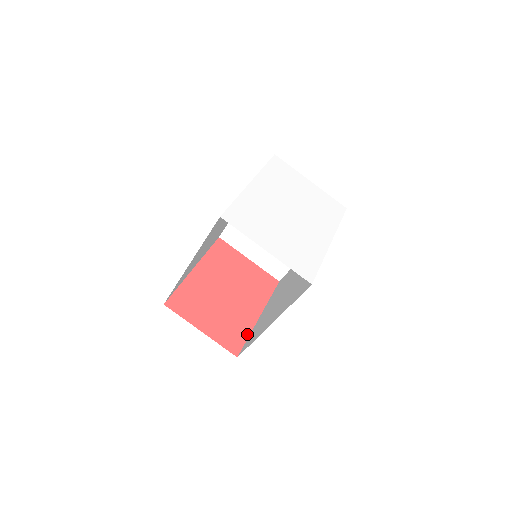
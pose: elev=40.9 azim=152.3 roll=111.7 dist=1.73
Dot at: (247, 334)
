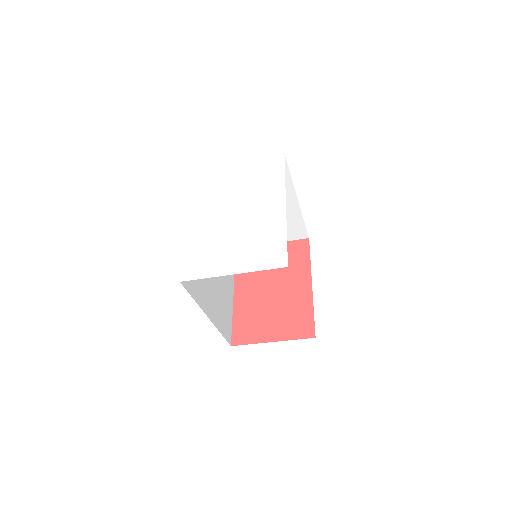
Dot at: (311, 310)
